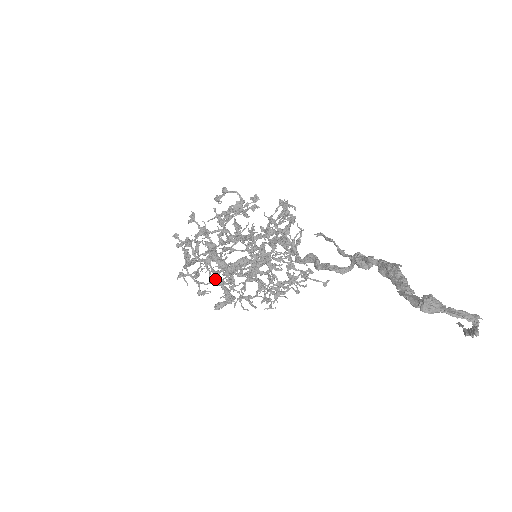
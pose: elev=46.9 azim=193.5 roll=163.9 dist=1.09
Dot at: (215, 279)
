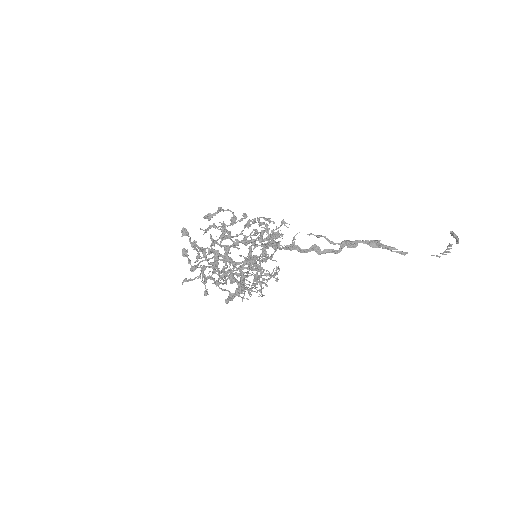
Dot at: (229, 276)
